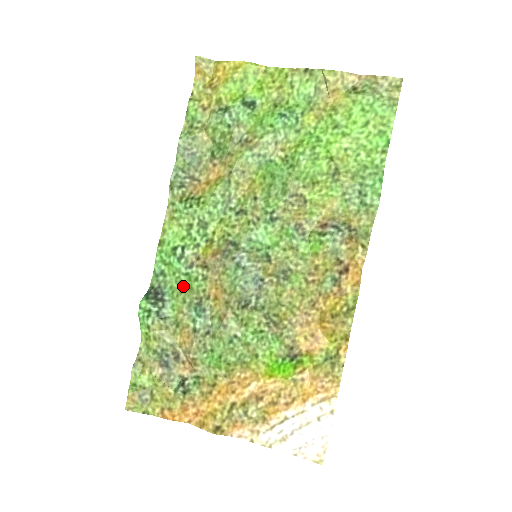
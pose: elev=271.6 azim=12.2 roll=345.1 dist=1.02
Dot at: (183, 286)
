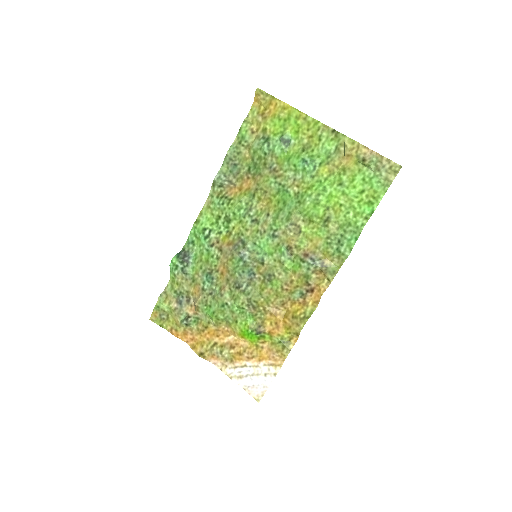
Dot at: (203, 257)
